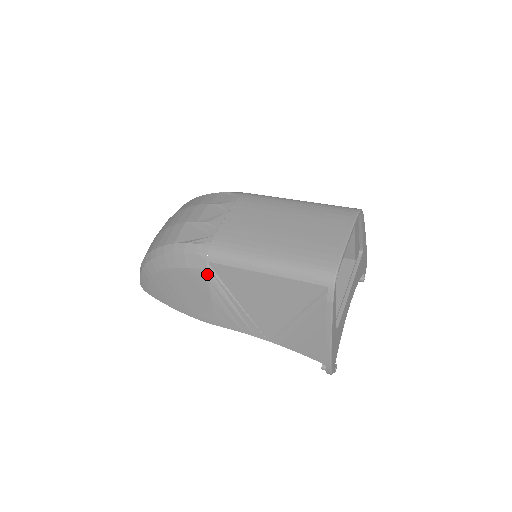
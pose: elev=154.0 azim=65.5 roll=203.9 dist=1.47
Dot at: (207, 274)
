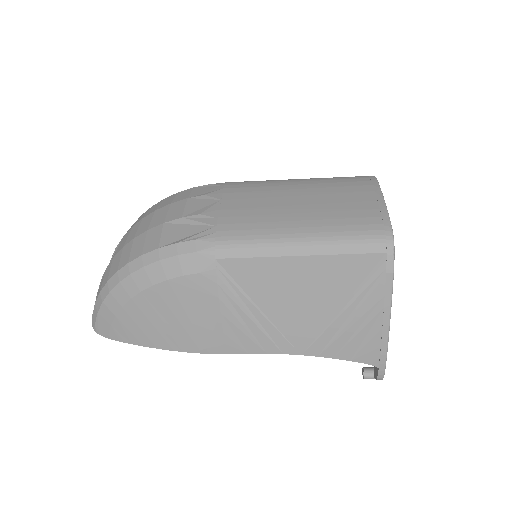
Dot at: (216, 277)
